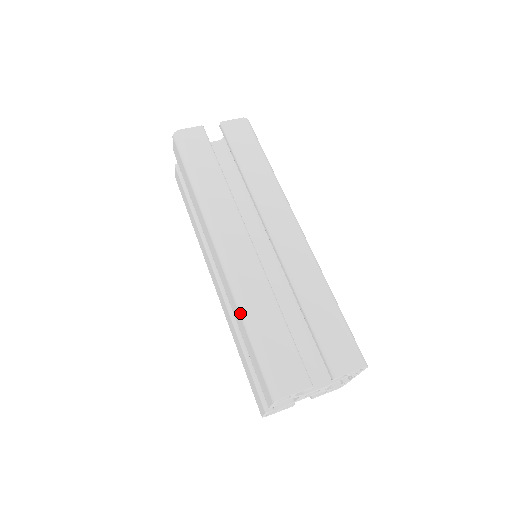
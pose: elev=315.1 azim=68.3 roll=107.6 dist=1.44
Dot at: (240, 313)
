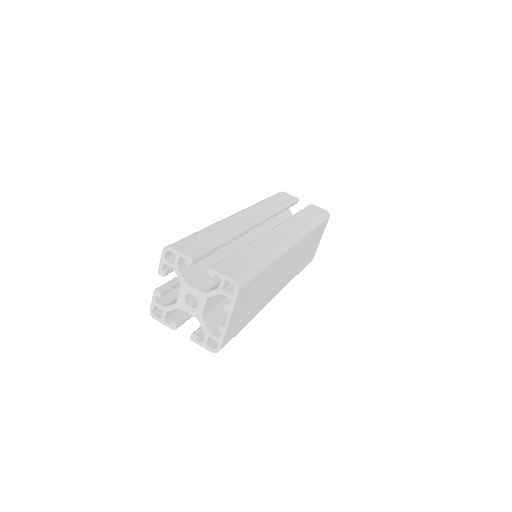
Dot at: occluded
